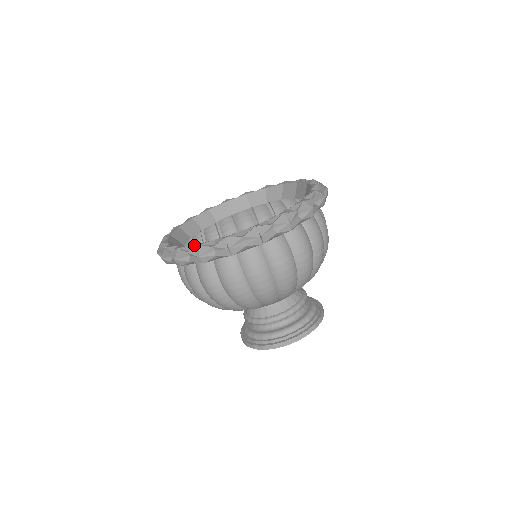
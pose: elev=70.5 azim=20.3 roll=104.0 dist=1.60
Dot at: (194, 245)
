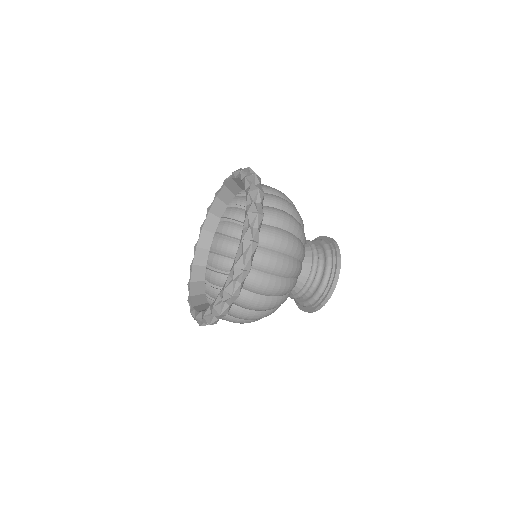
Dot at: (195, 313)
